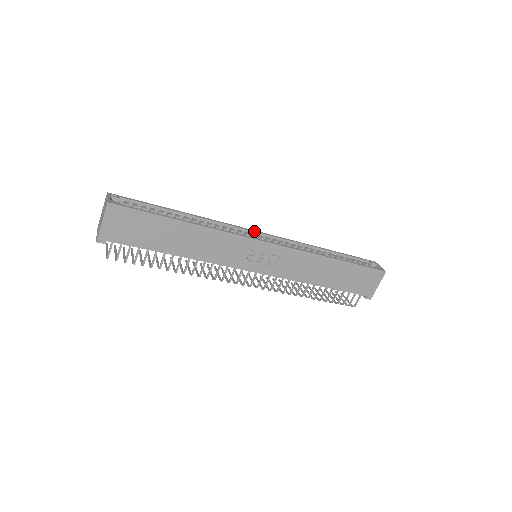
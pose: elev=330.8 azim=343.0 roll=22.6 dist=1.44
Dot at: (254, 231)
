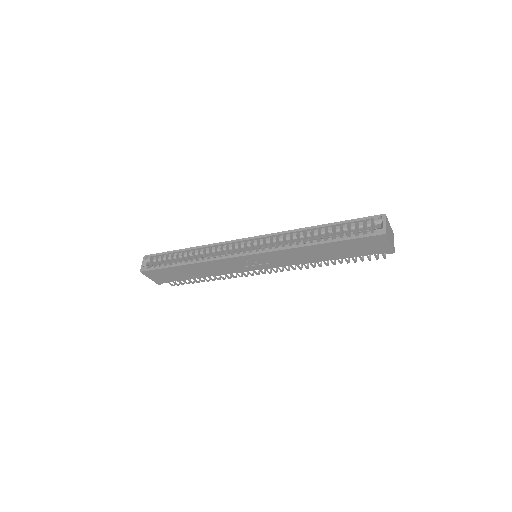
Dot at: (242, 240)
